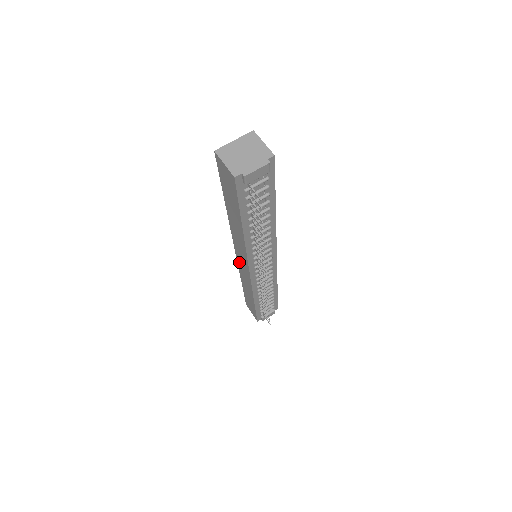
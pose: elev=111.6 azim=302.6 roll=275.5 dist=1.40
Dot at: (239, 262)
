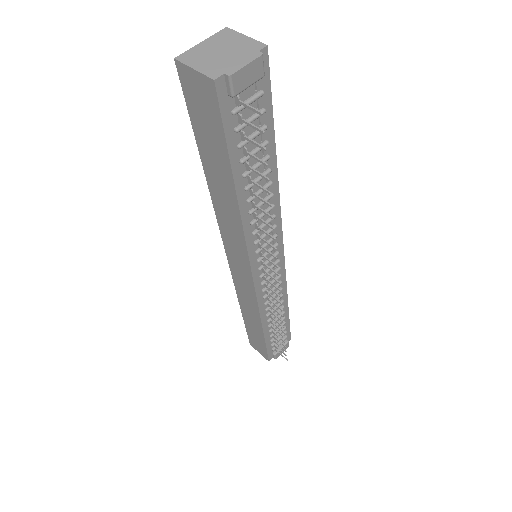
Dot at: (234, 272)
